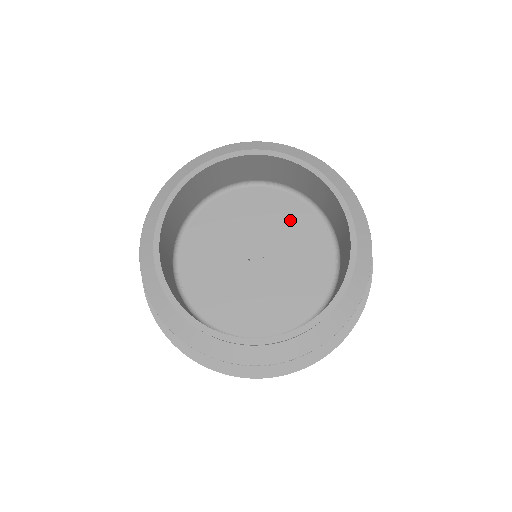
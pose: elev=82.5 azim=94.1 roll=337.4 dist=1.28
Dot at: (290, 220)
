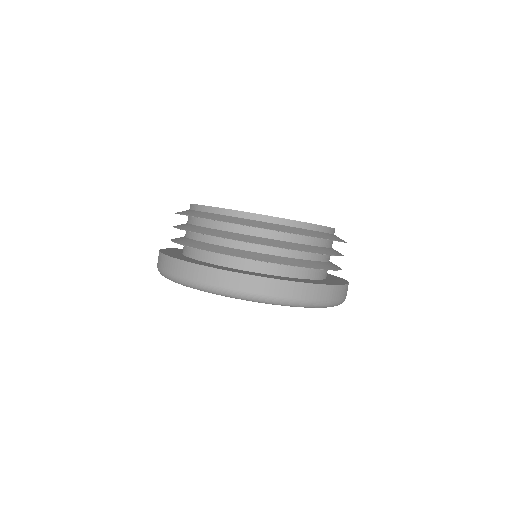
Dot at: occluded
